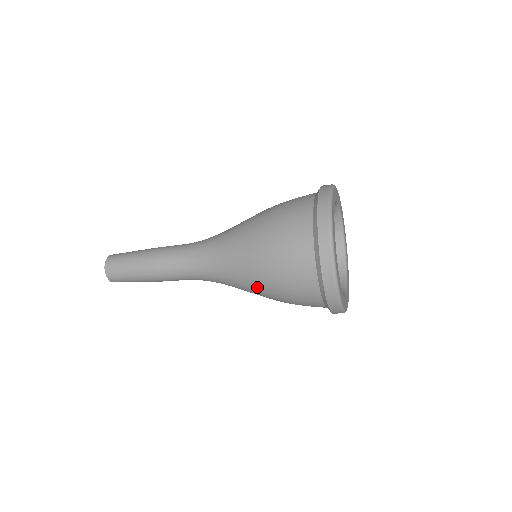
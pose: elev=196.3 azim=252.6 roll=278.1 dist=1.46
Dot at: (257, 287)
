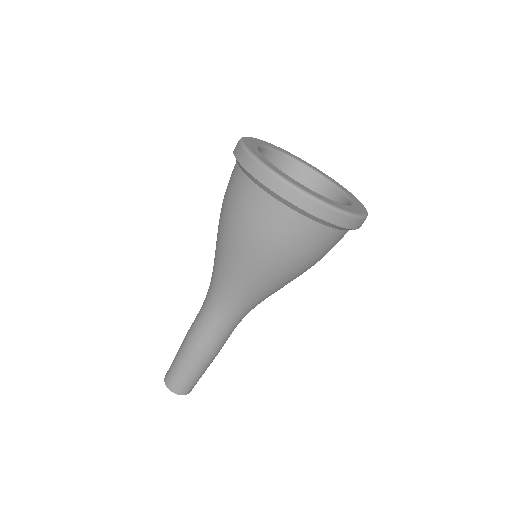
Dot at: (225, 245)
